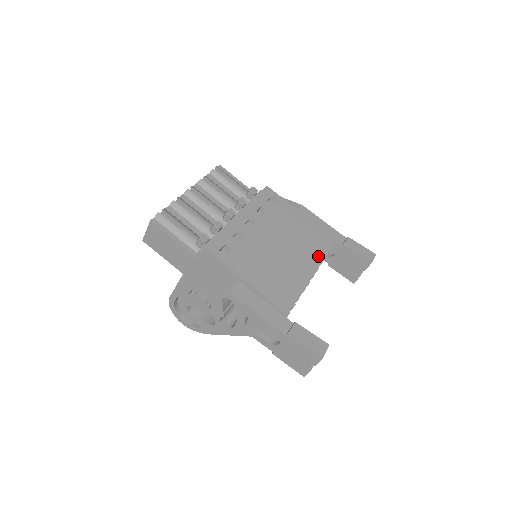
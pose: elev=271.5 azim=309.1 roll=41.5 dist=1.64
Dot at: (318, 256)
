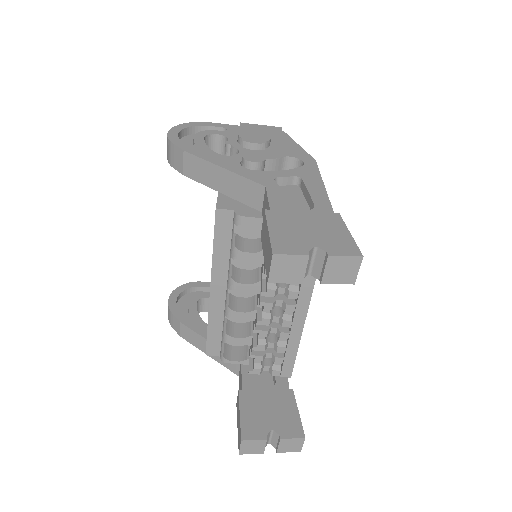
Dot at: occluded
